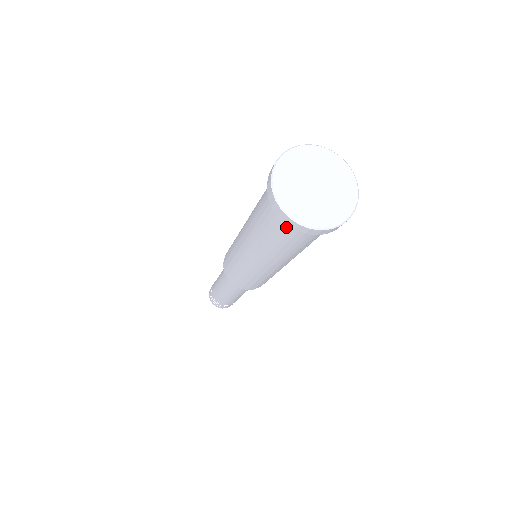
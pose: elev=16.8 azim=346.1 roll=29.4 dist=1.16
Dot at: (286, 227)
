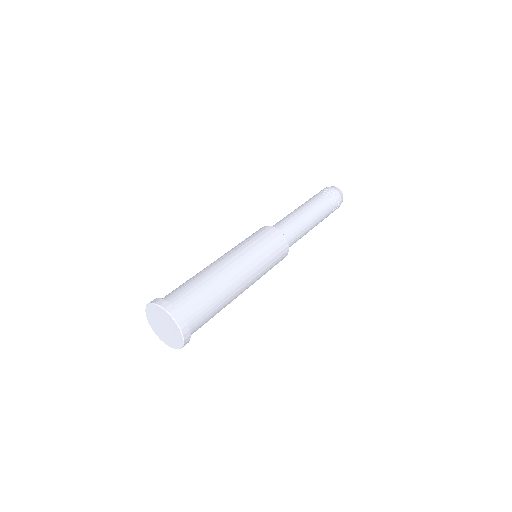
Dot at: occluded
